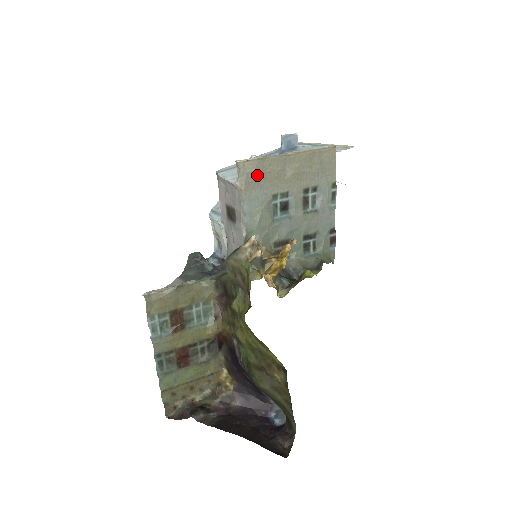
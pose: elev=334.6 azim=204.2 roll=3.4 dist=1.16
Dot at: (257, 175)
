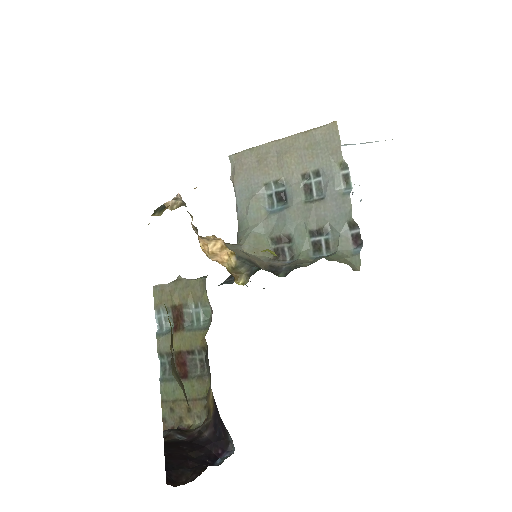
Dot at: (245, 165)
